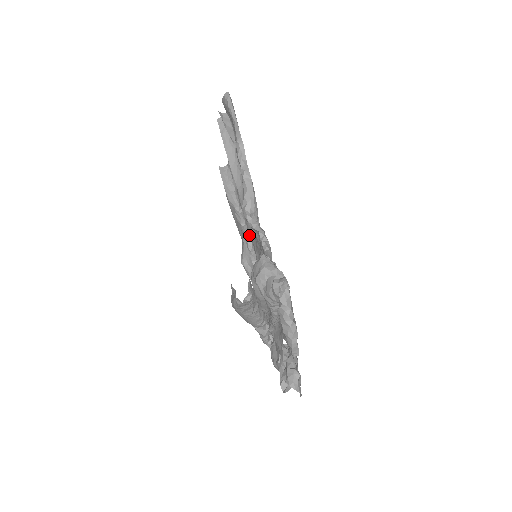
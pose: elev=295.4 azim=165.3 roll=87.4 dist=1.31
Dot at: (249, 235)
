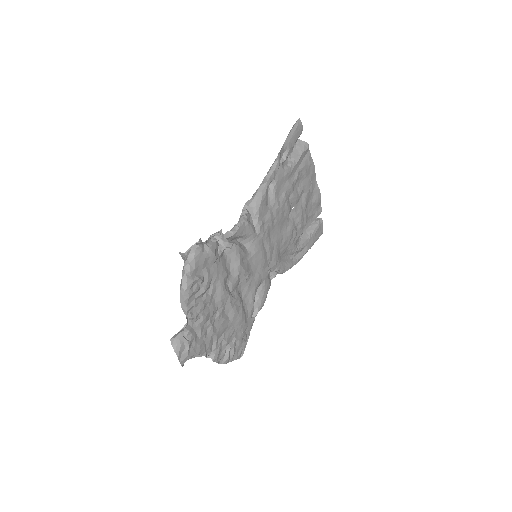
Dot at: (283, 252)
